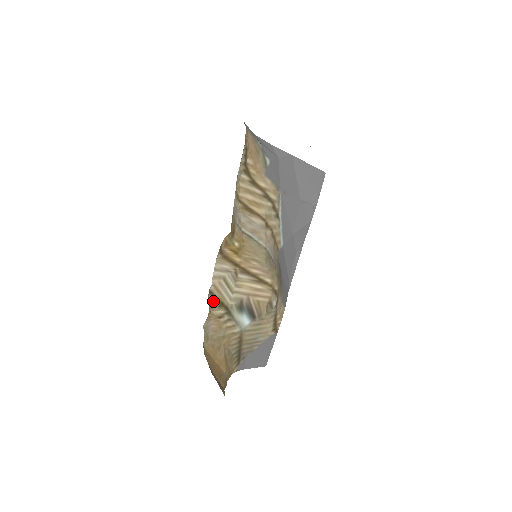
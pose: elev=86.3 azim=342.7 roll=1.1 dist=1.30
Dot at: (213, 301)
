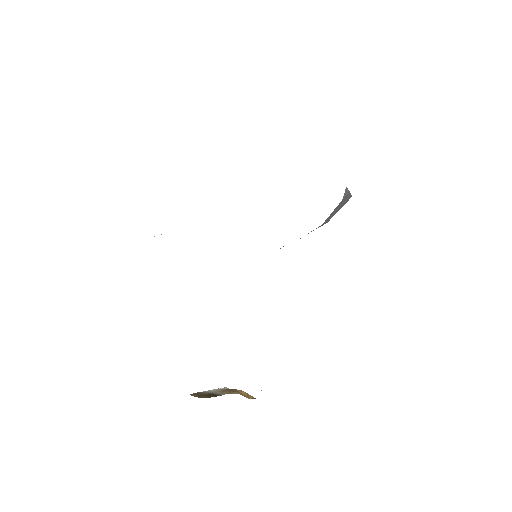
Dot at: occluded
